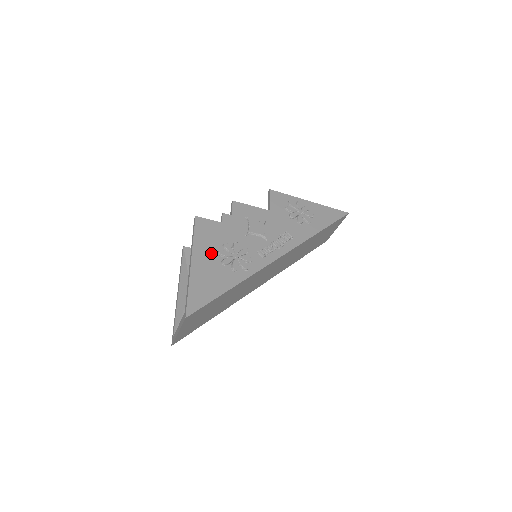
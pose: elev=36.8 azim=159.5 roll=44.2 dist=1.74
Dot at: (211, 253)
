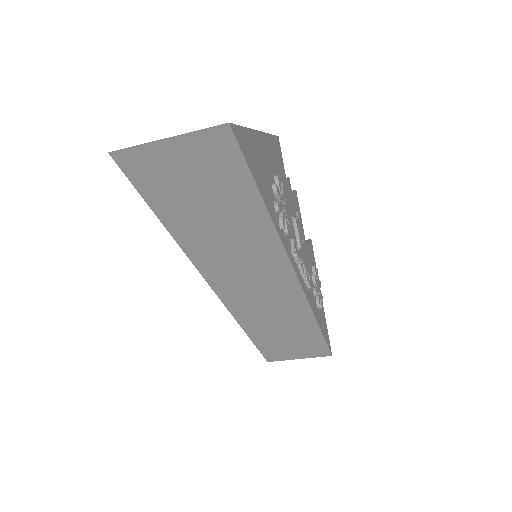
Dot at: (272, 164)
